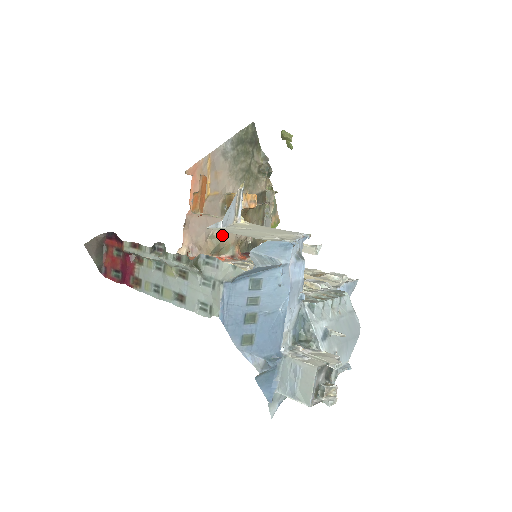
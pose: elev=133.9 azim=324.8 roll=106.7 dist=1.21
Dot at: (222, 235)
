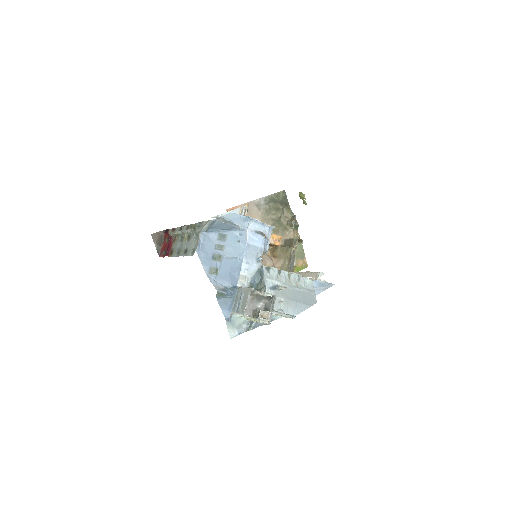
Dot at: occluded
